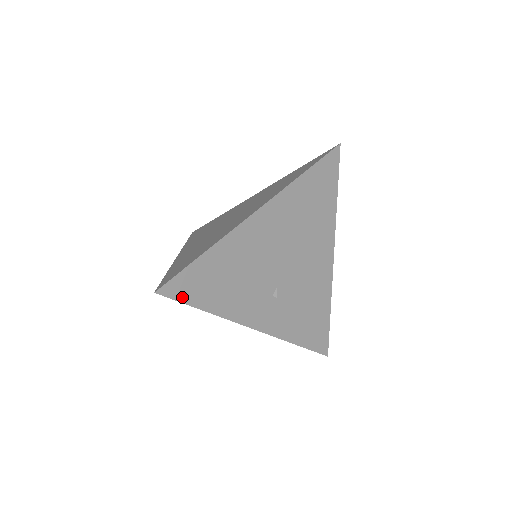
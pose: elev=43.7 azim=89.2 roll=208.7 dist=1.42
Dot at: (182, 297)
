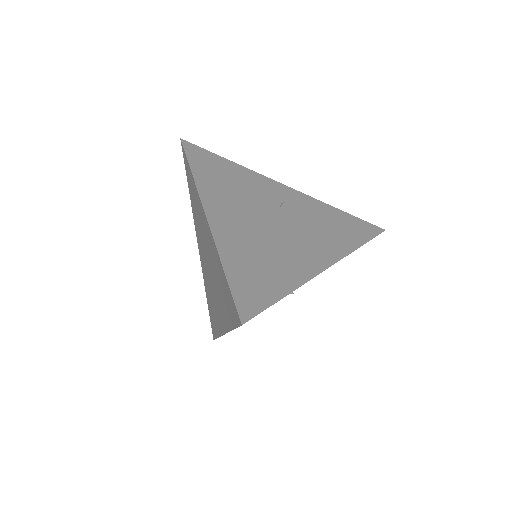
Dot at: occluded
